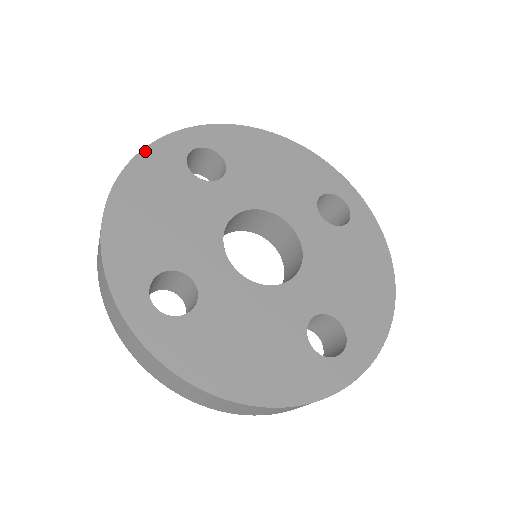
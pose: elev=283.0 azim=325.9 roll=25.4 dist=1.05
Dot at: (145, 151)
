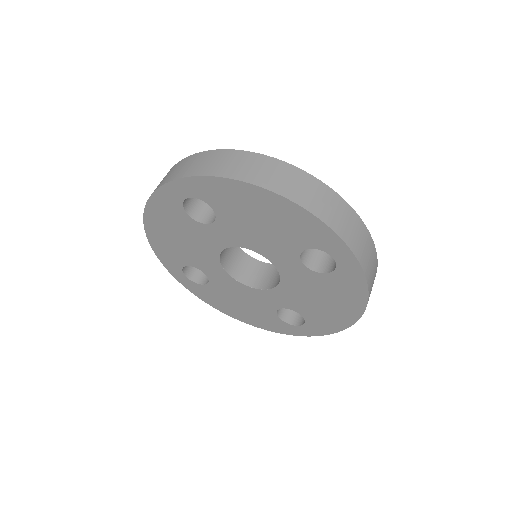
Dot at: (152, 197)
